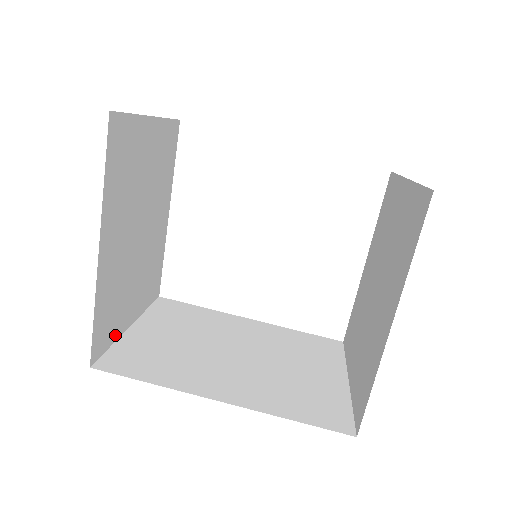
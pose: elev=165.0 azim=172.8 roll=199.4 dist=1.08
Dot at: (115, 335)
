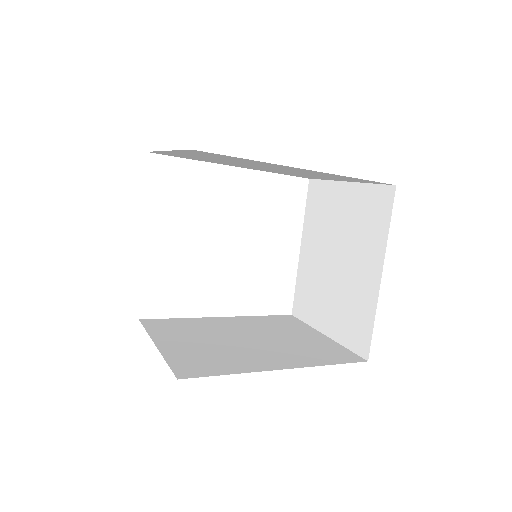
Dot at: occluded
